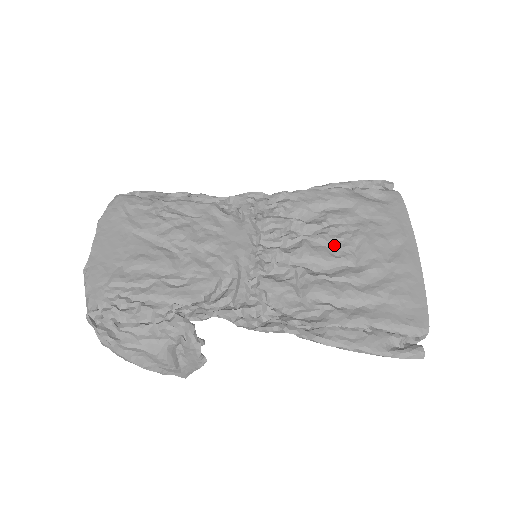
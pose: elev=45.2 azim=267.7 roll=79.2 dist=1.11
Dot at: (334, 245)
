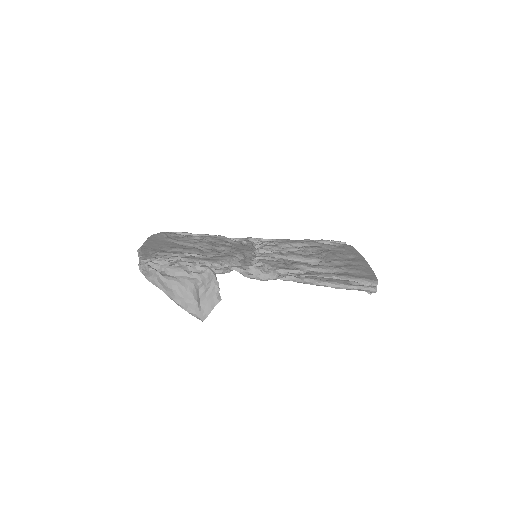
Dot at: (309, 255)
